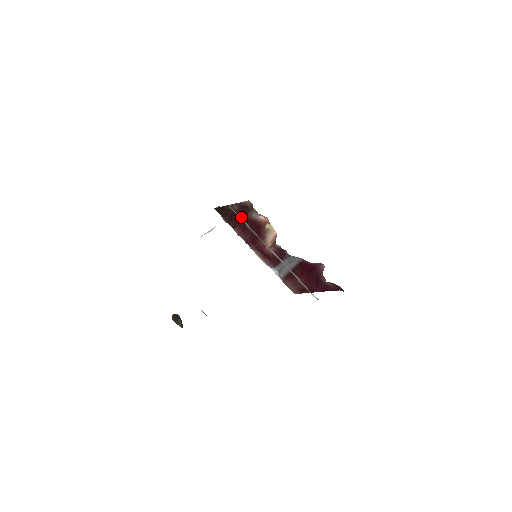
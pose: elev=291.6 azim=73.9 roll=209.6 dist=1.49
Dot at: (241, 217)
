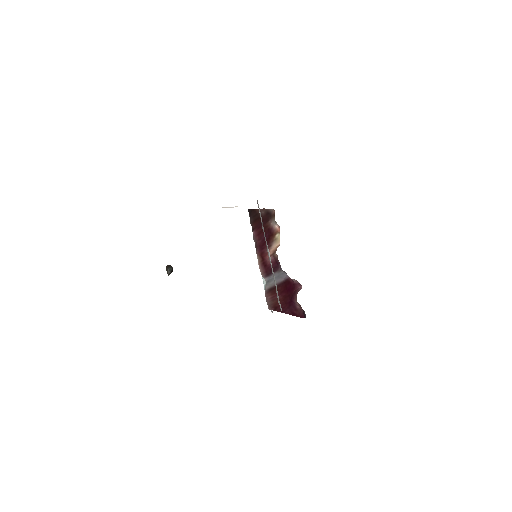
Dot at: (263, 222)
